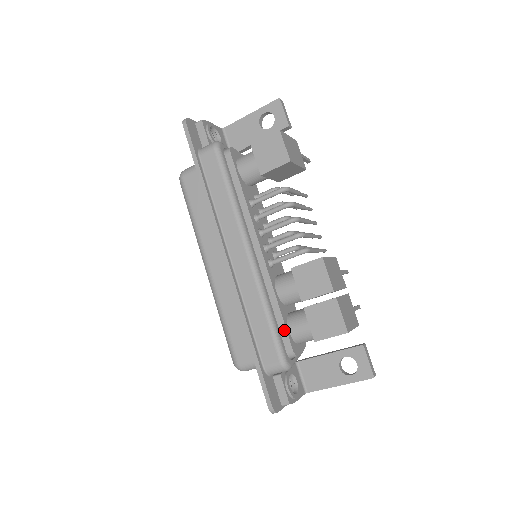
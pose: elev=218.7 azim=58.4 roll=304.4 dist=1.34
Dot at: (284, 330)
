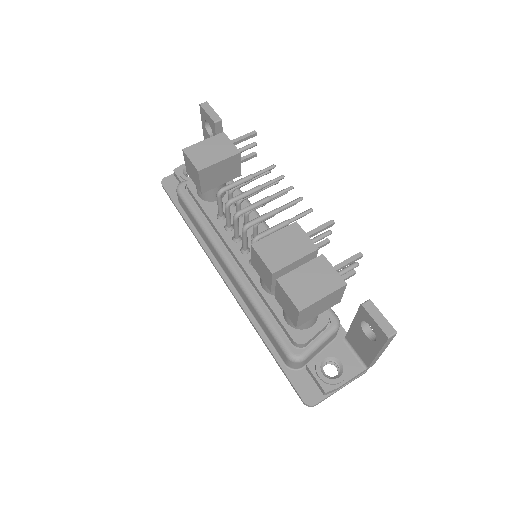
Dot at: (280, 323)
